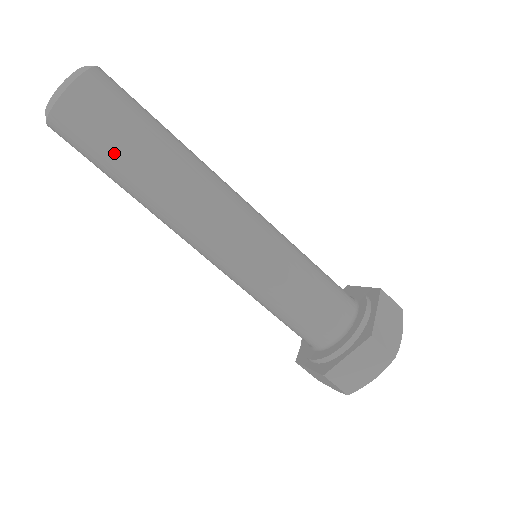
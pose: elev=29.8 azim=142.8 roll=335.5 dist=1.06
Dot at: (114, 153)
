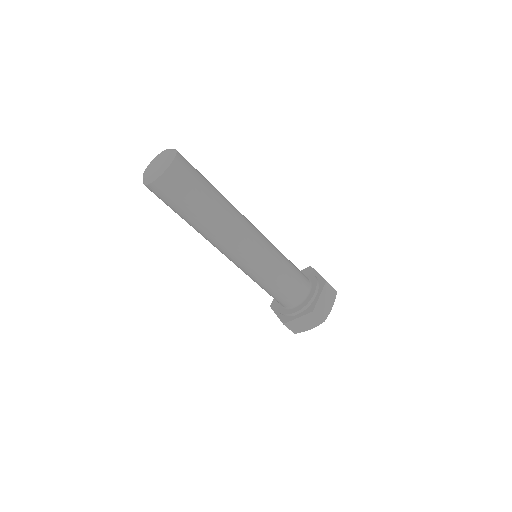
Dot at: (199, 193)
